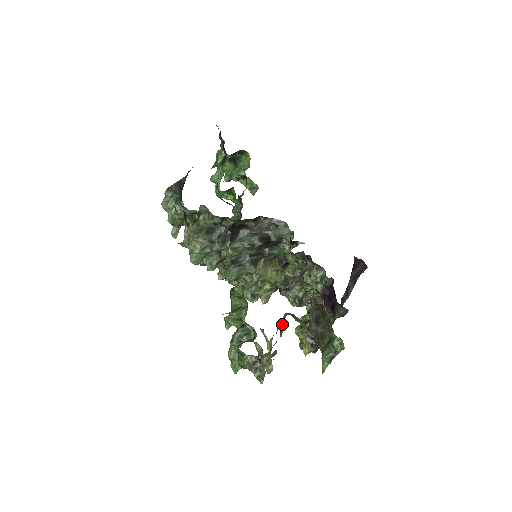
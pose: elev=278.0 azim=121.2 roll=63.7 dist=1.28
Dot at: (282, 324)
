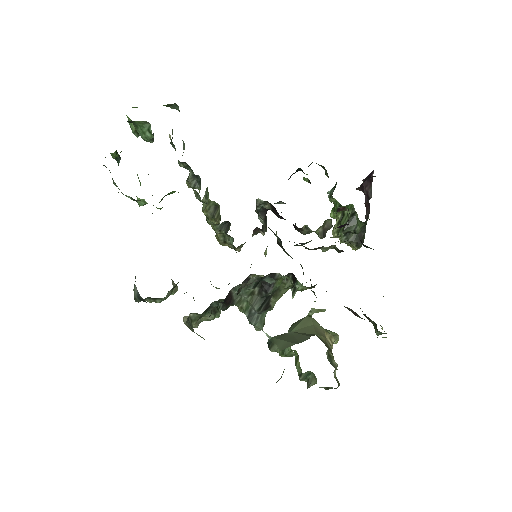
Dot at: (329, 352)
